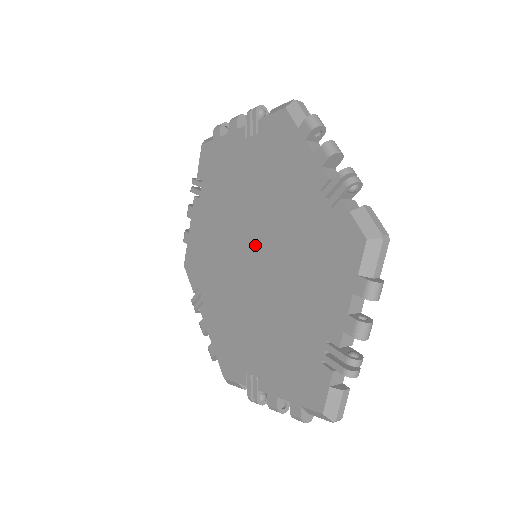
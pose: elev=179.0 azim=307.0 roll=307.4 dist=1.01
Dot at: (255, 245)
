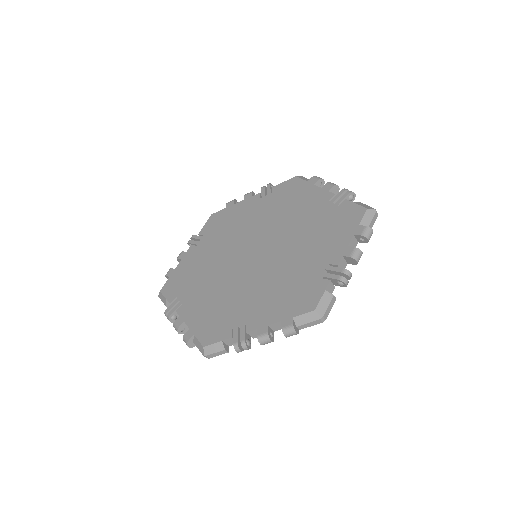
Dot at: (251, 249)
